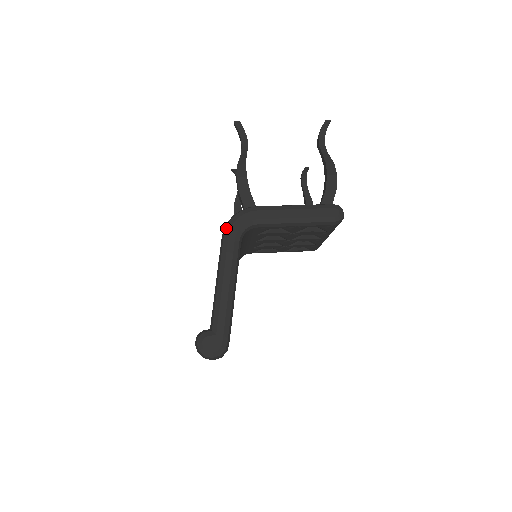
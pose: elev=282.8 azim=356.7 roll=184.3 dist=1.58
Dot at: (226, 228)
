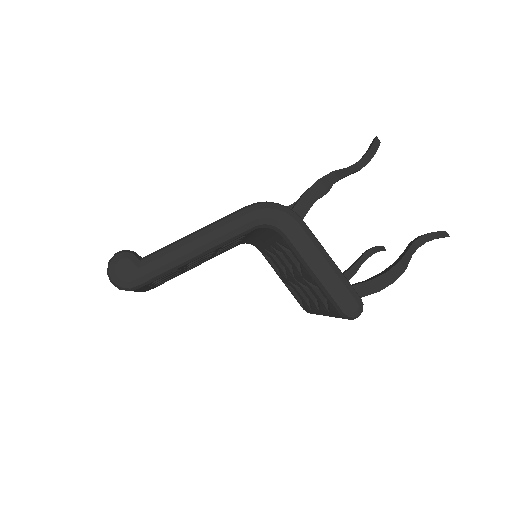
Dot at: (258, 204)
